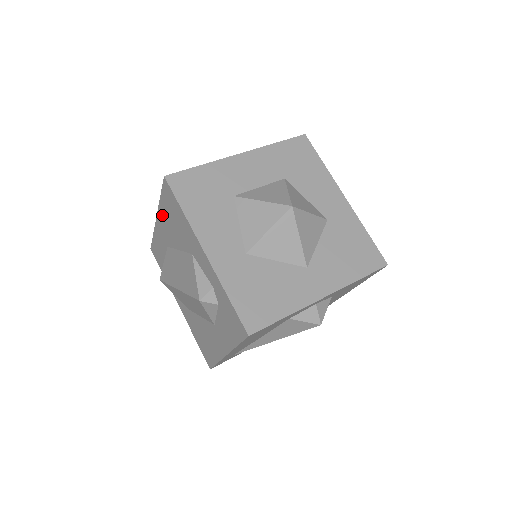
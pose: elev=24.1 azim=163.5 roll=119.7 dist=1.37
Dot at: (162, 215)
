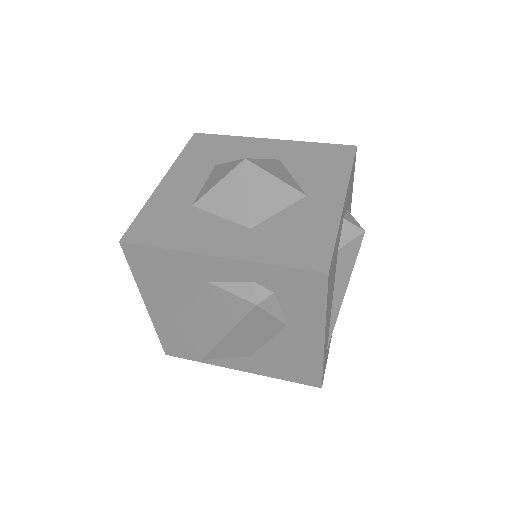
Dot at: (148, 292)
